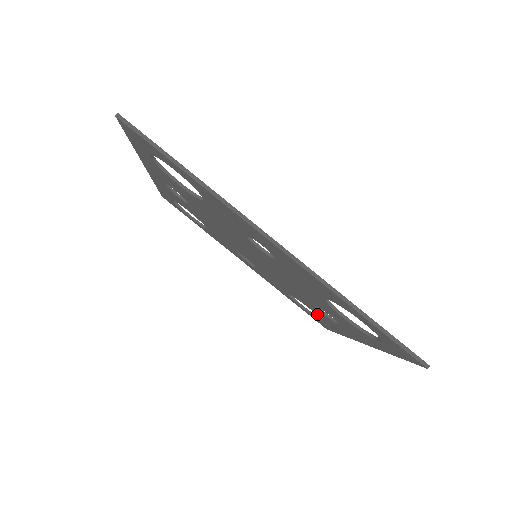
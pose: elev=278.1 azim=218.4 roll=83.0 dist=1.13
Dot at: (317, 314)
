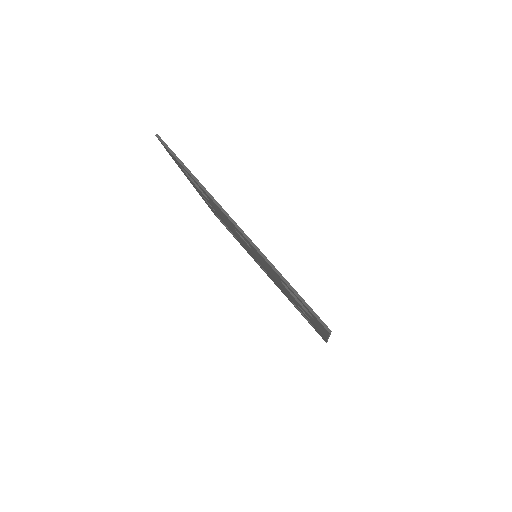
Dot at: occluded
